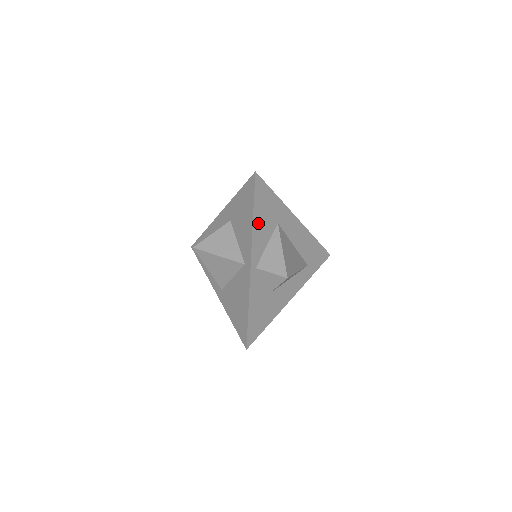
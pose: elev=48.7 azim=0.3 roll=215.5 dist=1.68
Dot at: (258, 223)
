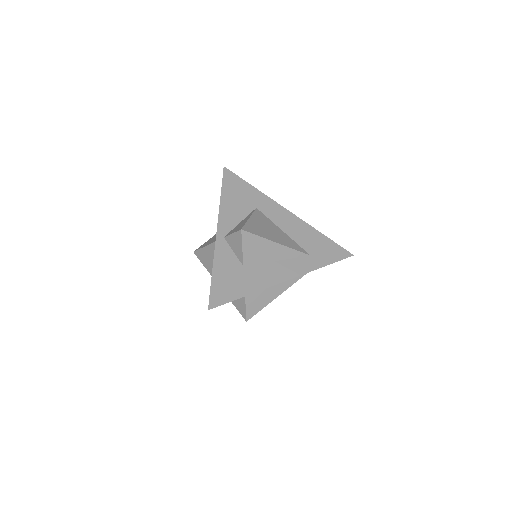
Dot at: (228, 203)
